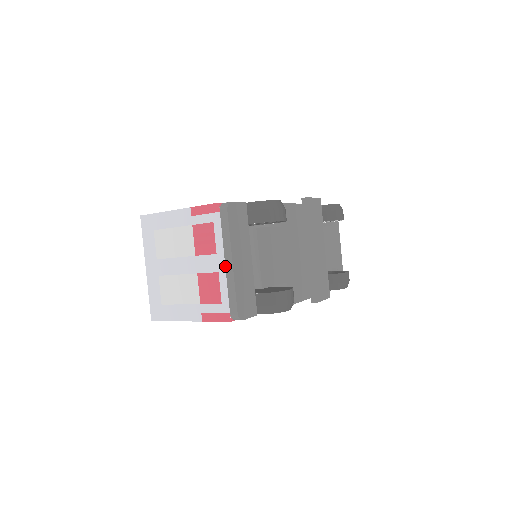
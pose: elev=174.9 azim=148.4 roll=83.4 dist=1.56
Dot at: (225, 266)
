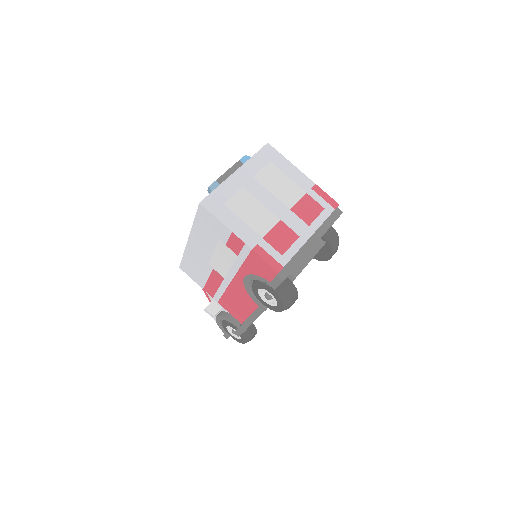
Dot at: (309, 239)
